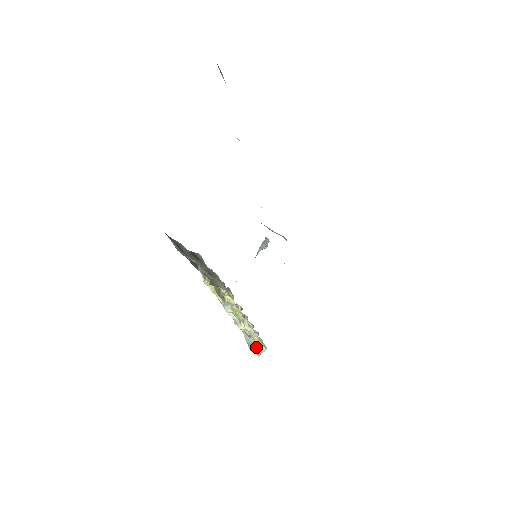
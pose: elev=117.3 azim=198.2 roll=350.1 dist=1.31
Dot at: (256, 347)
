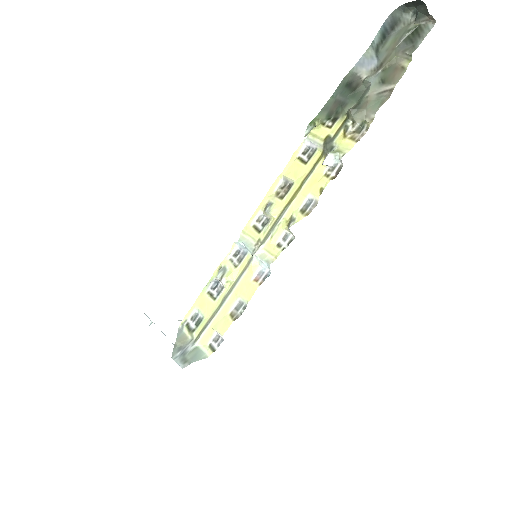
Dot at: (190, 351)
